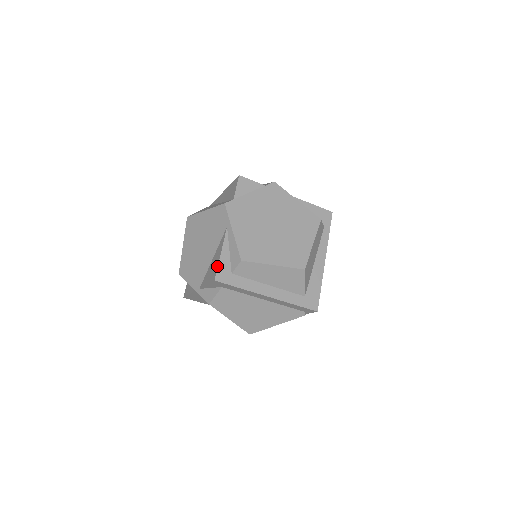
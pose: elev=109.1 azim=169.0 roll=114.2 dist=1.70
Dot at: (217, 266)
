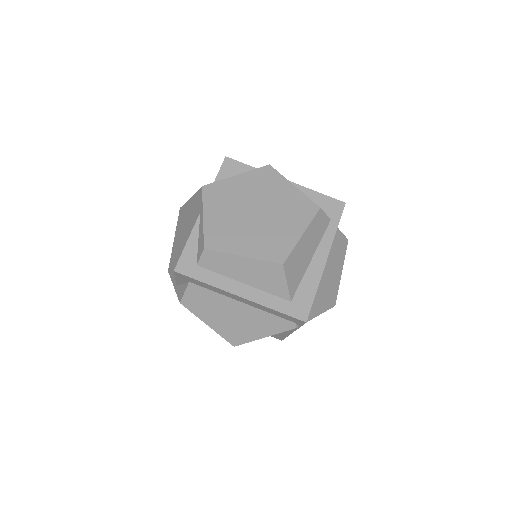
Dot at: occluded
